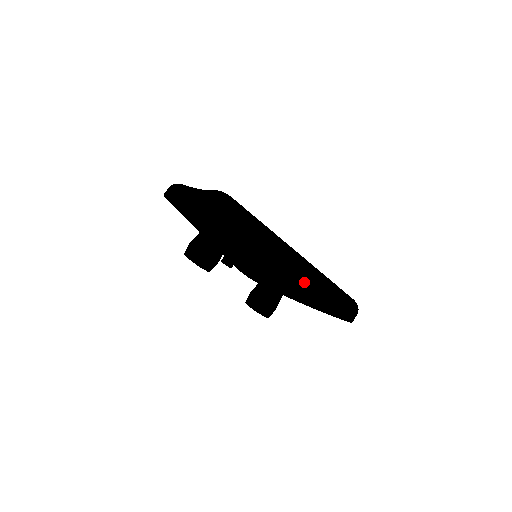
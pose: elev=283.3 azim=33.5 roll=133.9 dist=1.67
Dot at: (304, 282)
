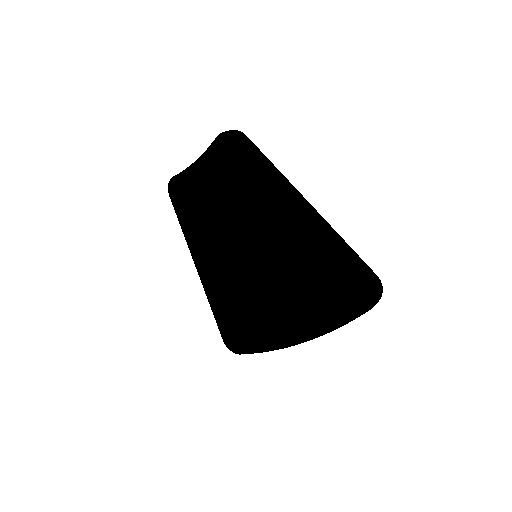
Dot at: (318, 230)
